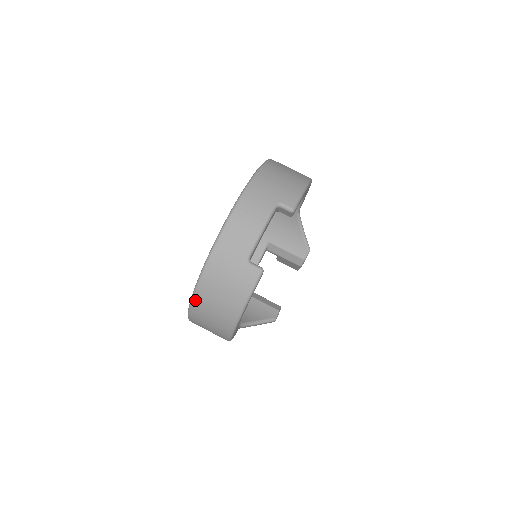
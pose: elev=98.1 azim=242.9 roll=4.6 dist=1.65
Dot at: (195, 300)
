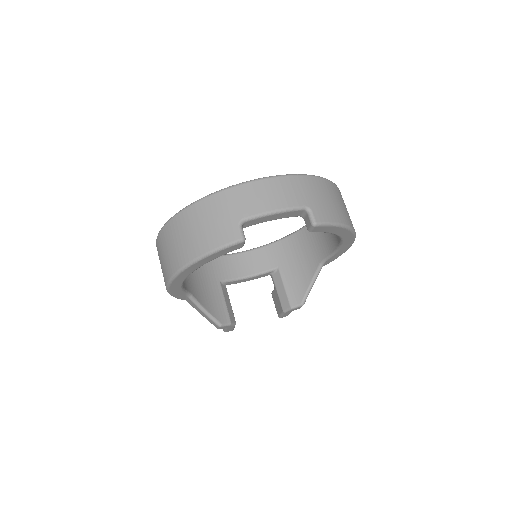
Dot at: (174, 220)
